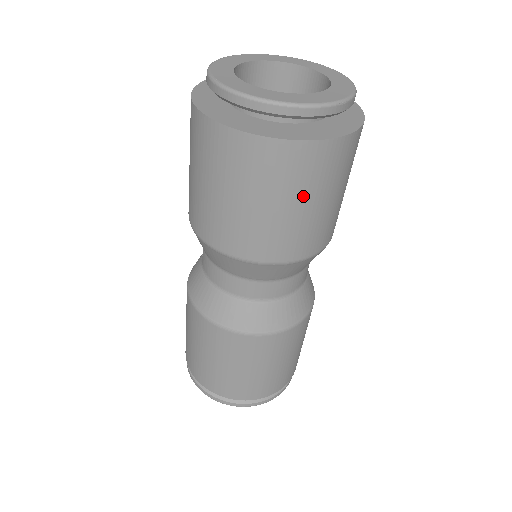
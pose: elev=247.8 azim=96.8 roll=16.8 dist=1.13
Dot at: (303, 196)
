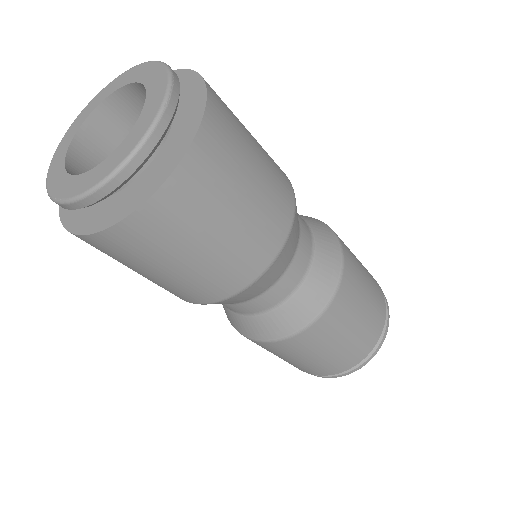
Dot at: (226, 205)
